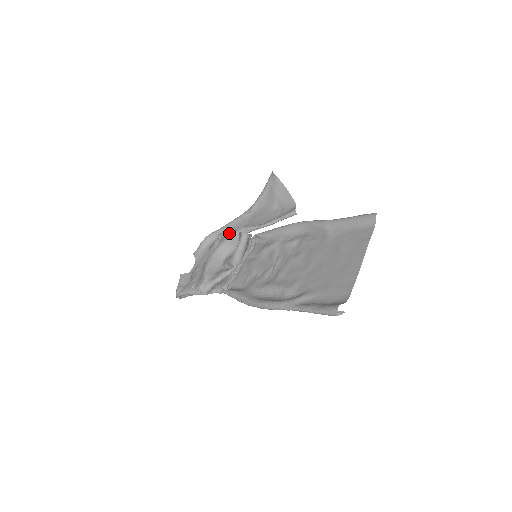
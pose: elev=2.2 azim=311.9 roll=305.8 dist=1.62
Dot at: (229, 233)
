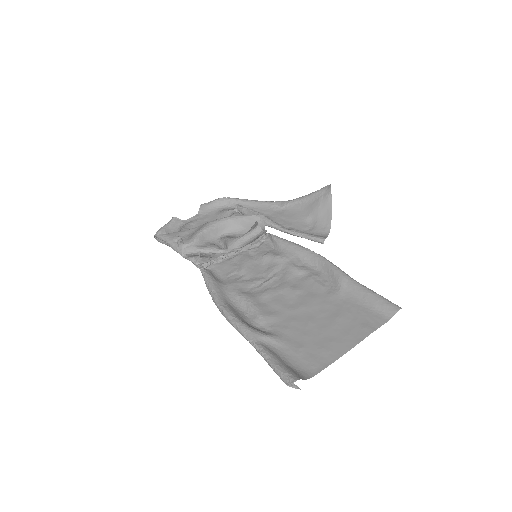
Dot at: (248, 211)
